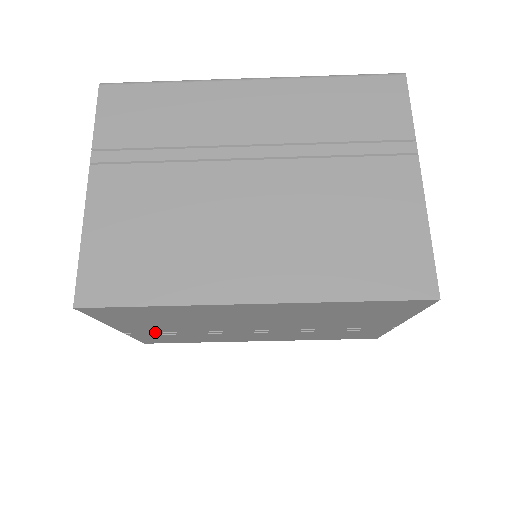
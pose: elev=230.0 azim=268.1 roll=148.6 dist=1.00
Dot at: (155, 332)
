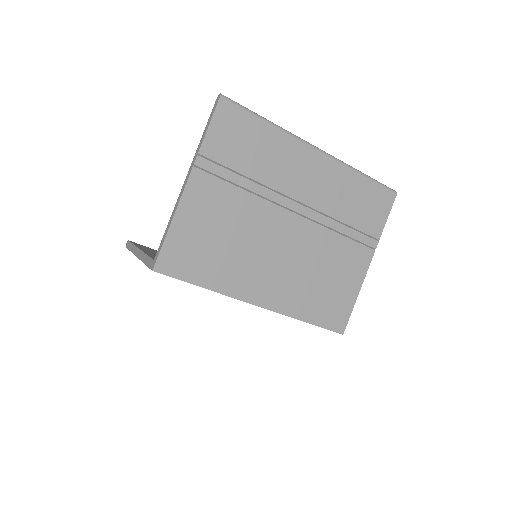
Dot at: occluded
